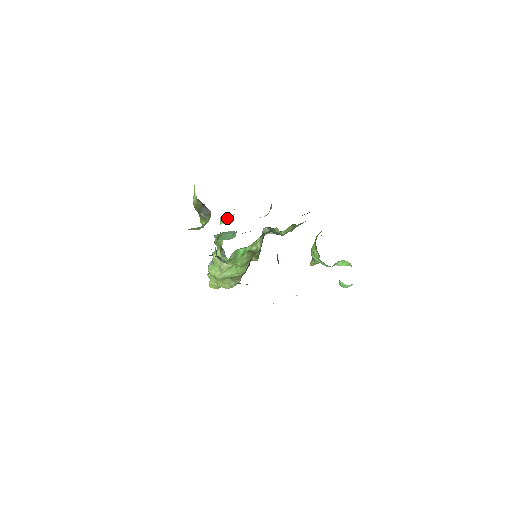
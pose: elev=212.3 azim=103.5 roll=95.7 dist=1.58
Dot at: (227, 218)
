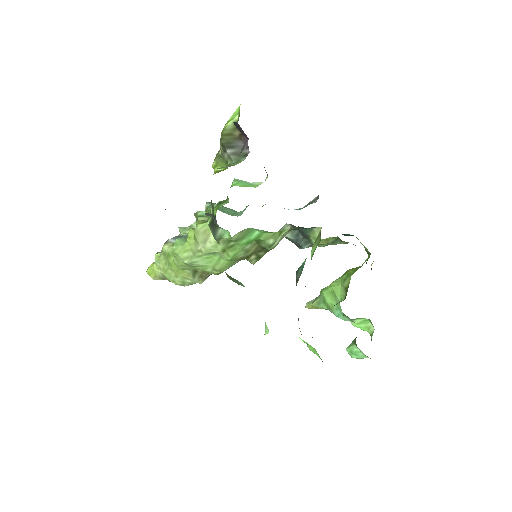
Dot at: (248, 182)
